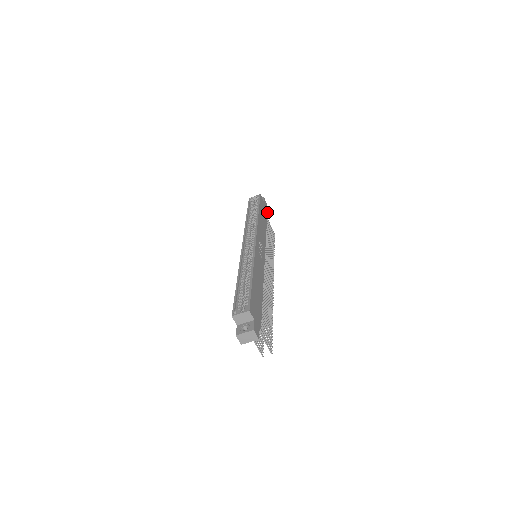
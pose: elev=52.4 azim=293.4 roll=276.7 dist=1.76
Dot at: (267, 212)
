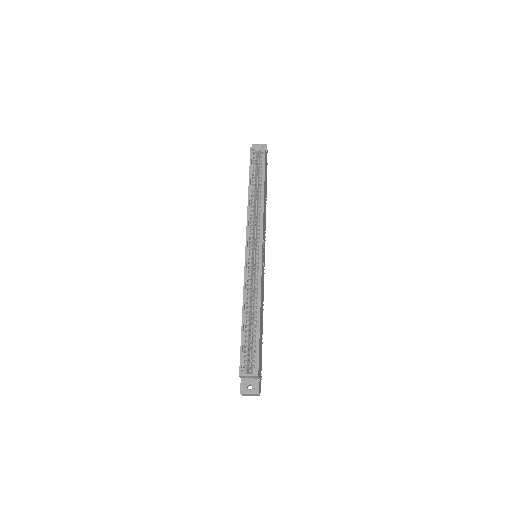
Dot at: (267, 164)
